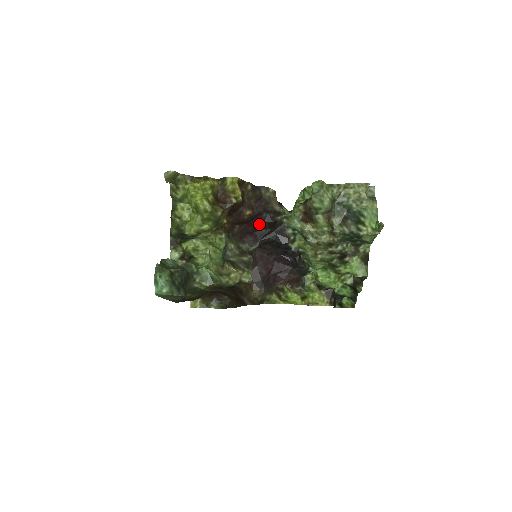
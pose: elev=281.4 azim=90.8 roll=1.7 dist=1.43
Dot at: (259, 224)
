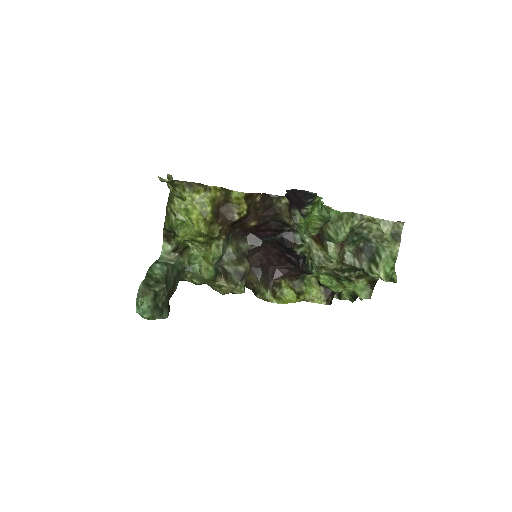
Dot at: (264, 228)
